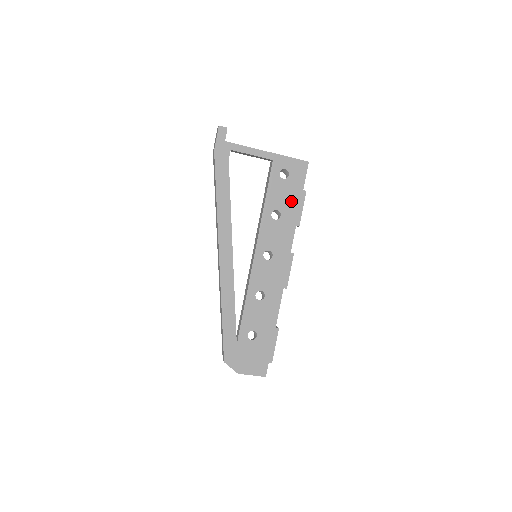
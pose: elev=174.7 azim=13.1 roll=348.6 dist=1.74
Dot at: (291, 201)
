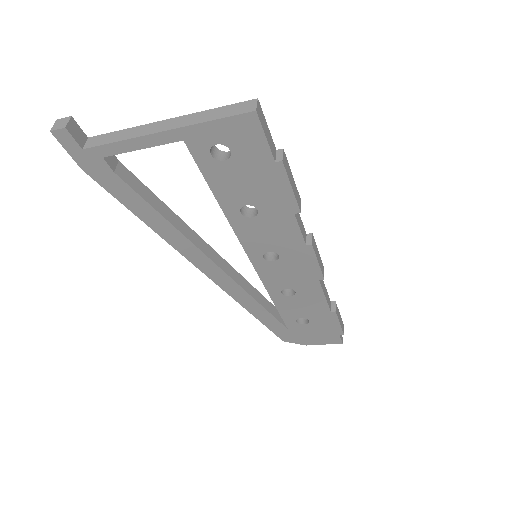
Dot at: (262, 186)
